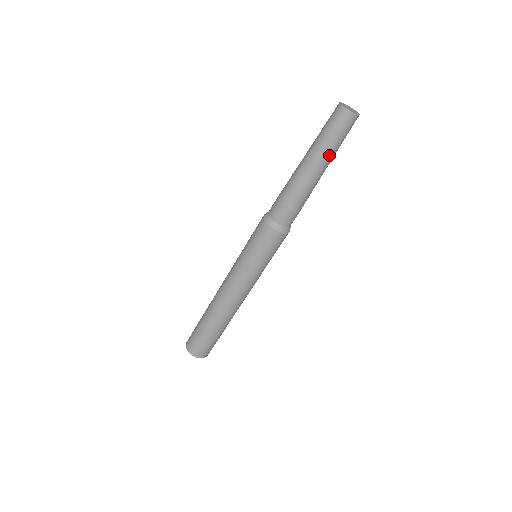
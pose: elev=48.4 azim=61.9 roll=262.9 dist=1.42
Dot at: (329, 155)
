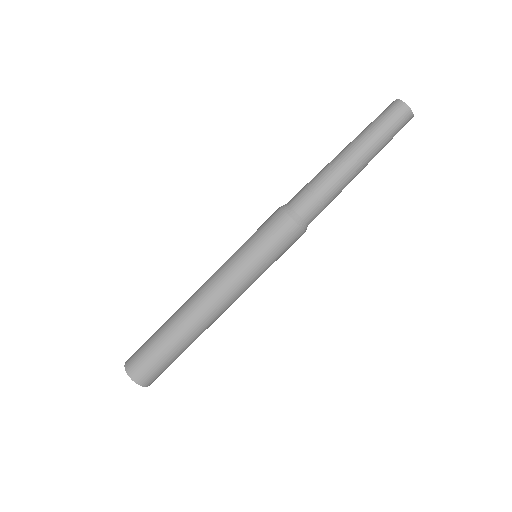
Dot at: (376, 150)
